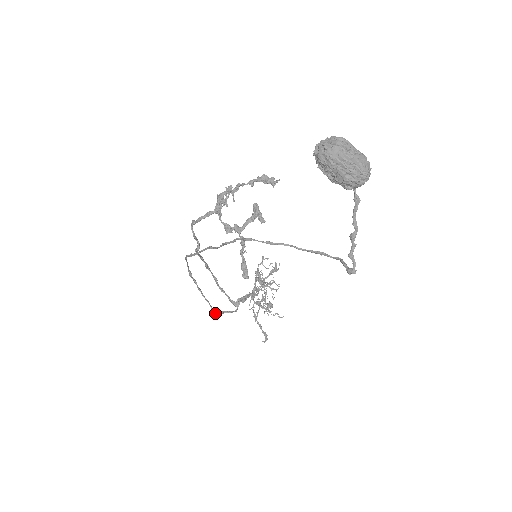
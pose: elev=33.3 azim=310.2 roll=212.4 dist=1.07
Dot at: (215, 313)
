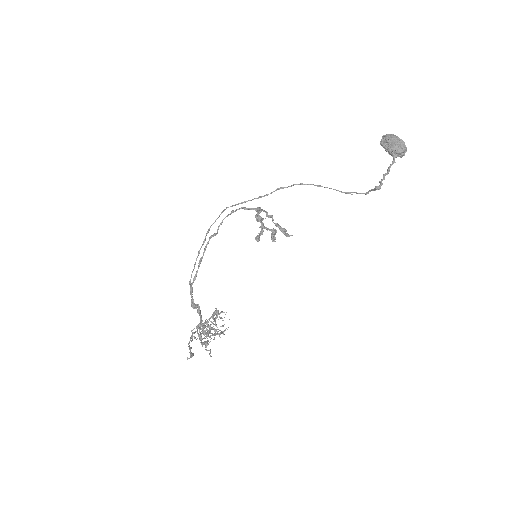
Dot at: (190, 281)
